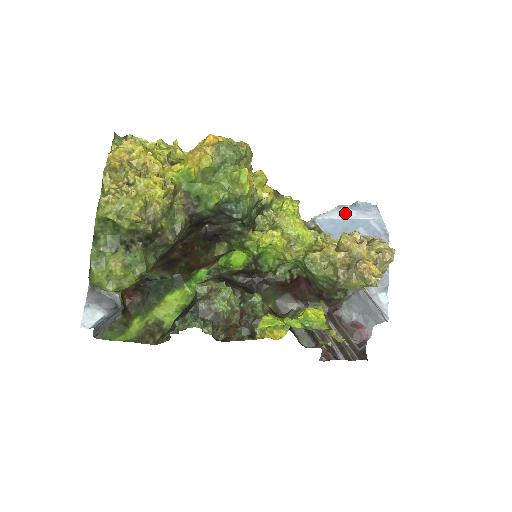
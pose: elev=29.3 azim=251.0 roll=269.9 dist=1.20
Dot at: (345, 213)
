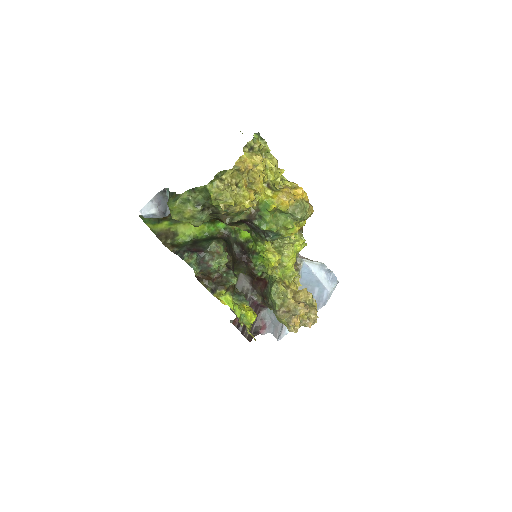
Dot at: (320, 272)
